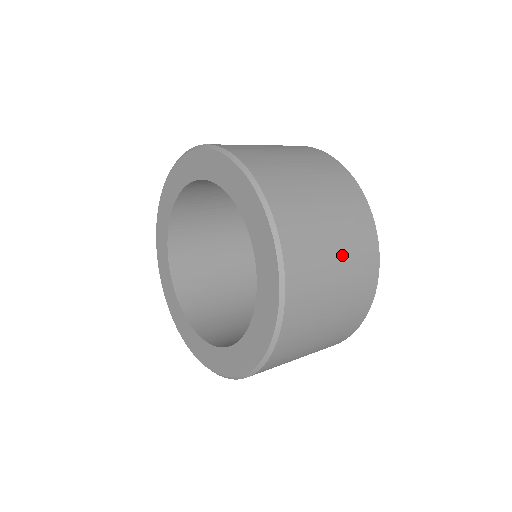
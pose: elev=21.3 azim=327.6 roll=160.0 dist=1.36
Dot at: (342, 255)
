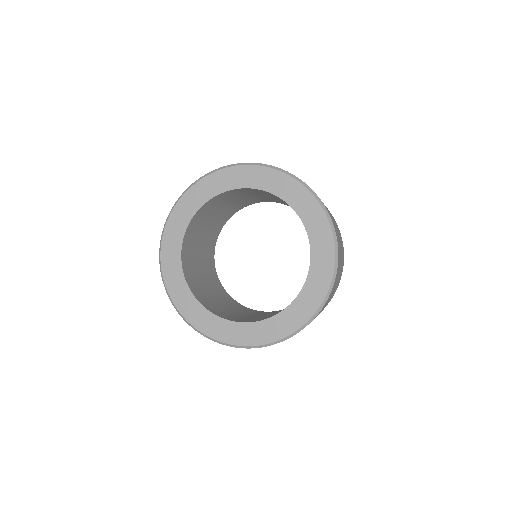
Dot at: occluded
